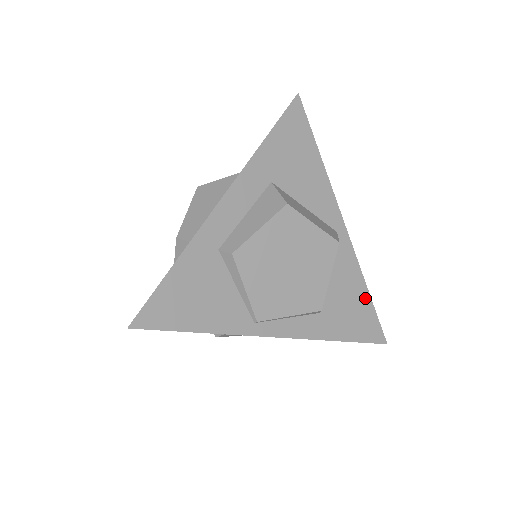
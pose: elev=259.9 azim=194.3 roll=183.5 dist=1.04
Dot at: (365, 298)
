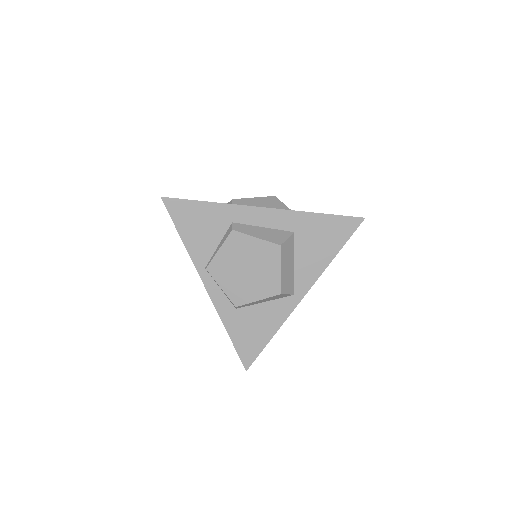
Dot at: (266, 338)
